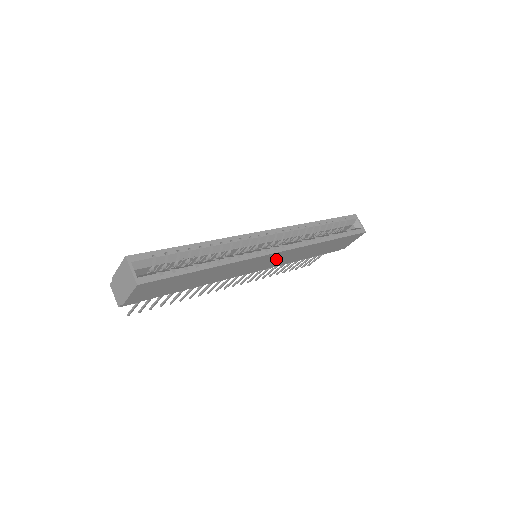
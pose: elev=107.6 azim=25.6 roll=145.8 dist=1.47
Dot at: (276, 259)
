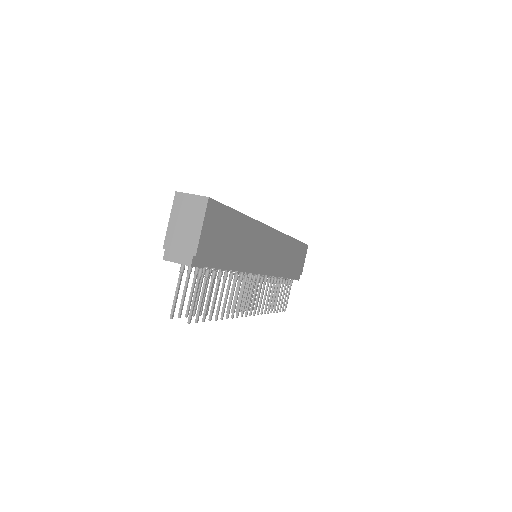
Dot at: (274, 249)
